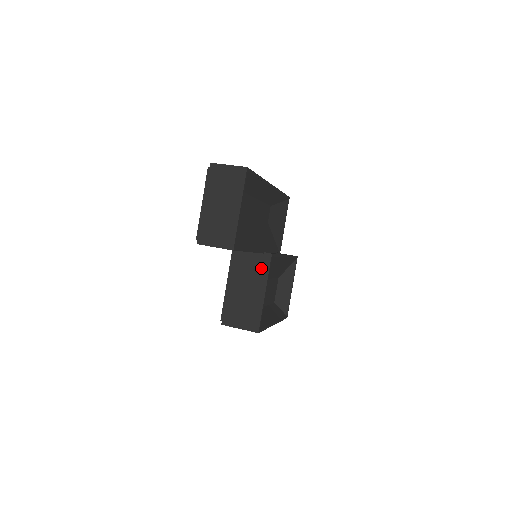
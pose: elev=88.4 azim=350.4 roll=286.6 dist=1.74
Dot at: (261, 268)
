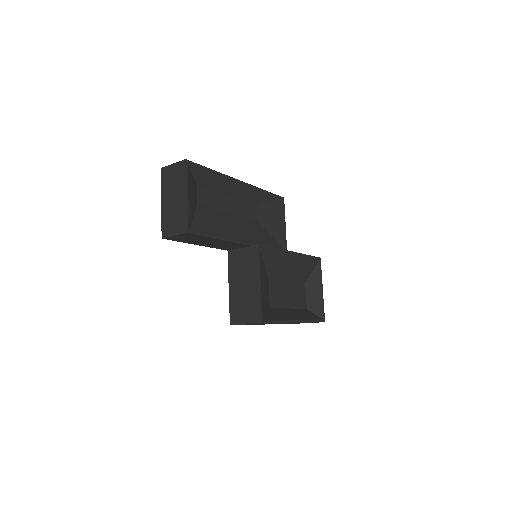
Dot at: (252, 260)
